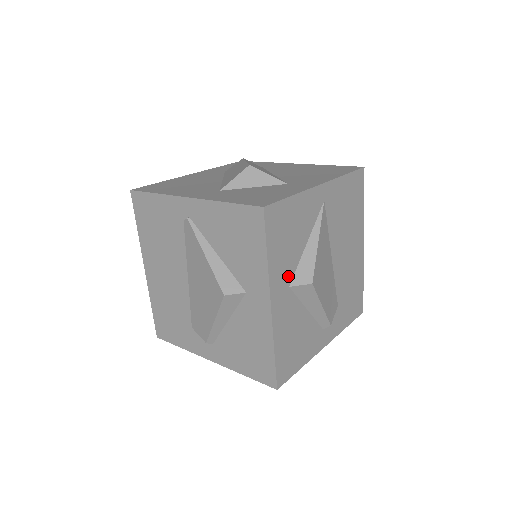
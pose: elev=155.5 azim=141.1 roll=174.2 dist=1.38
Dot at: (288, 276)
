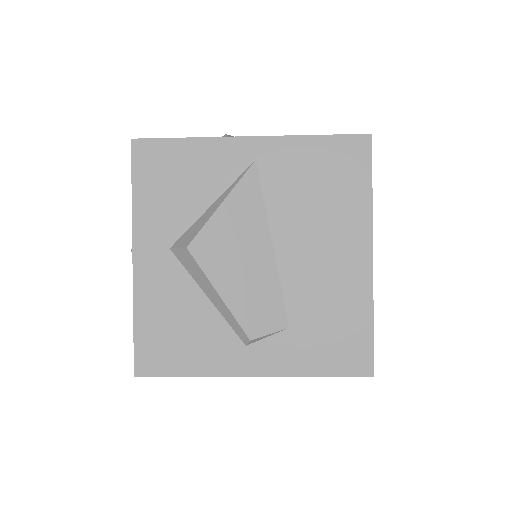
Dot at: (170, 234)
